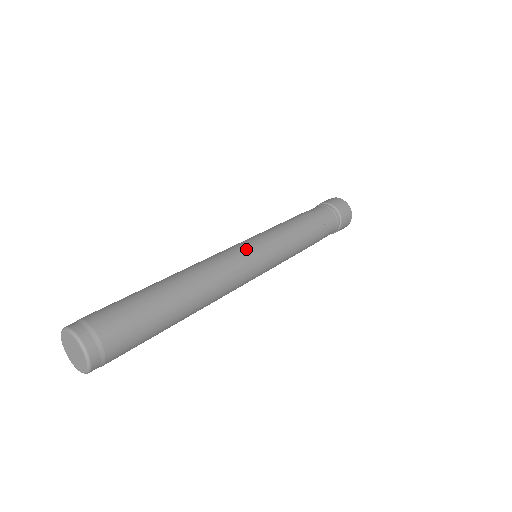
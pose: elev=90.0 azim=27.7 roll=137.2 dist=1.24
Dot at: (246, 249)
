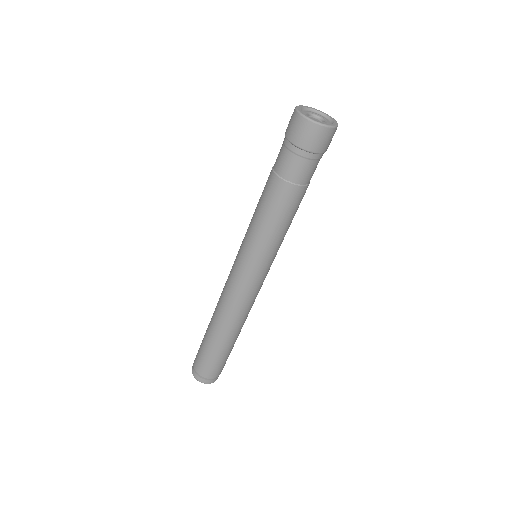
Dot at: (238, 278)
